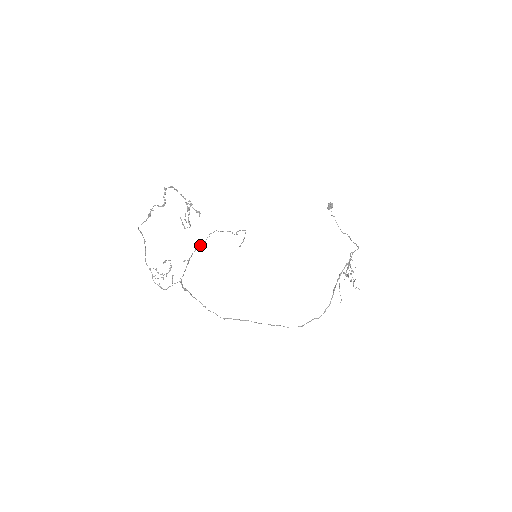
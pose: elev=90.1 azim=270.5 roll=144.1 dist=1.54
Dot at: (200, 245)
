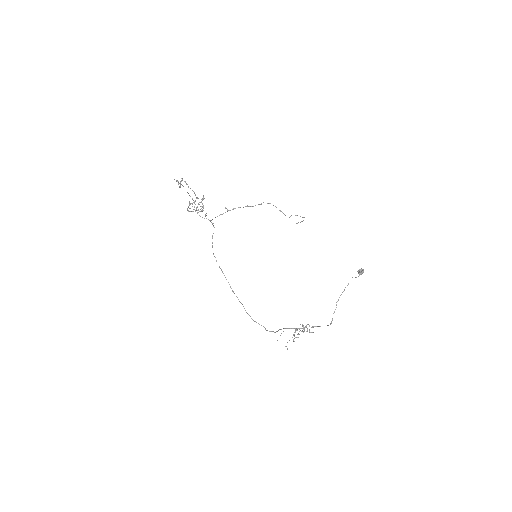
Dot at: (246, 206)
